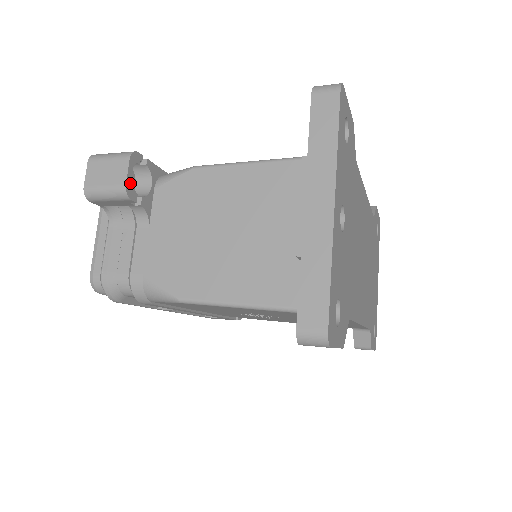
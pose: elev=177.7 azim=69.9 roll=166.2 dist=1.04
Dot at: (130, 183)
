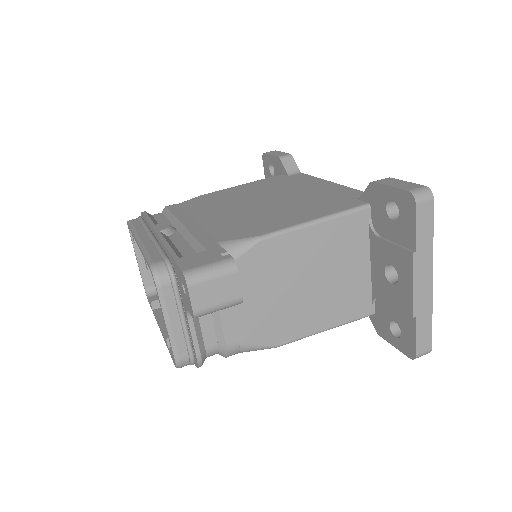
Dot at: (239, 291)
